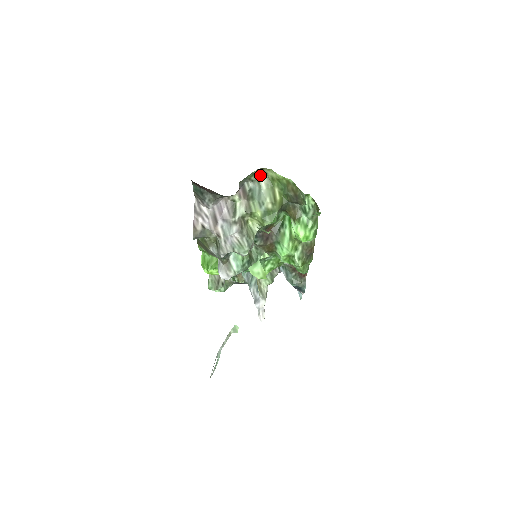
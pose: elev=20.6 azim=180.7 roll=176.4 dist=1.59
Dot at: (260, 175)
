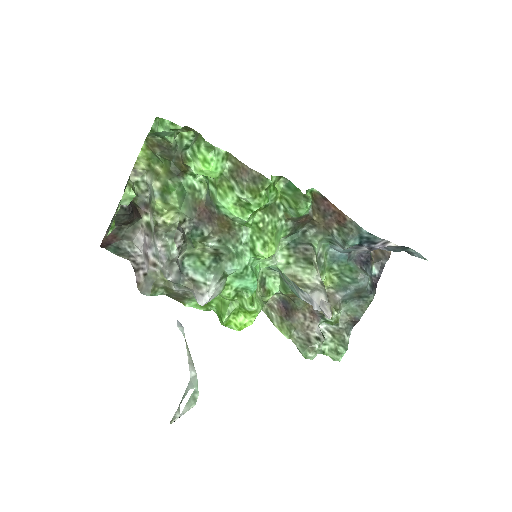
Dot at: (142, 178)
